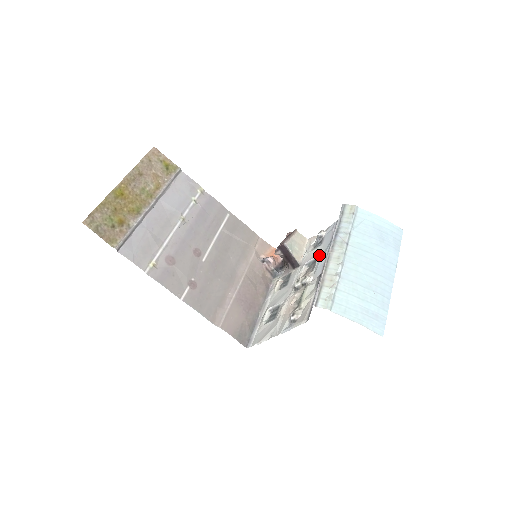
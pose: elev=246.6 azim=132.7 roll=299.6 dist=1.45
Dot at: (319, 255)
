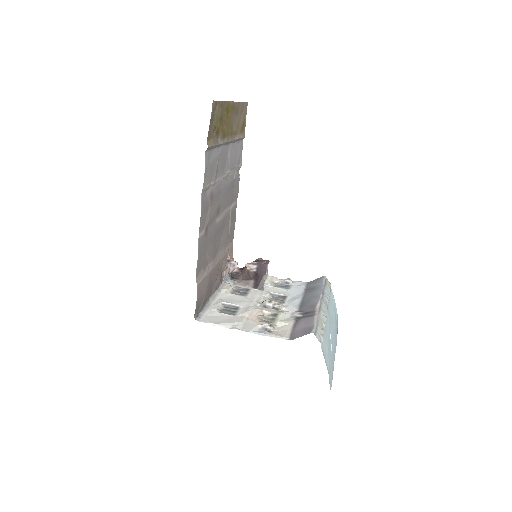
Dot at: (289, 296)
